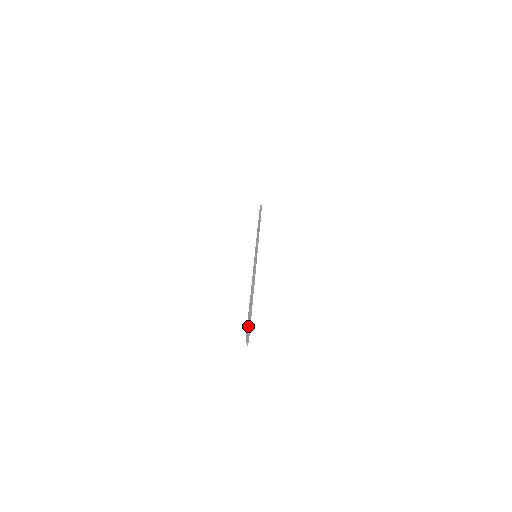
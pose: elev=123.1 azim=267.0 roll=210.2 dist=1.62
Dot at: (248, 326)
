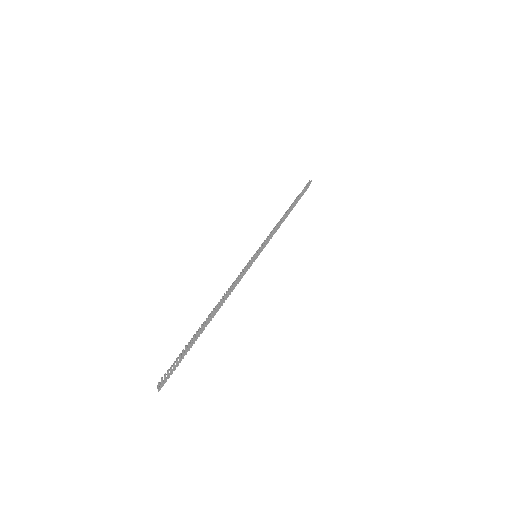
Dot at: (172, 366)
